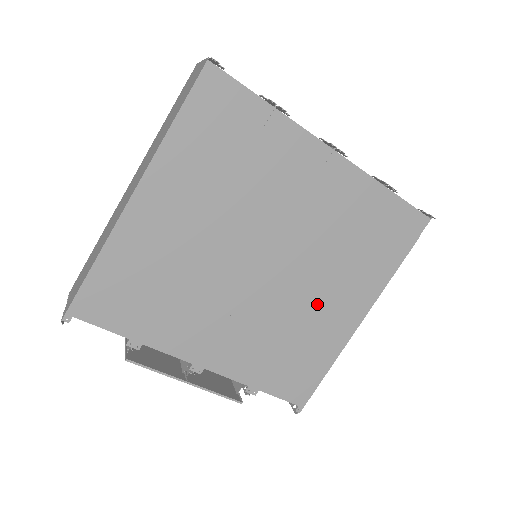
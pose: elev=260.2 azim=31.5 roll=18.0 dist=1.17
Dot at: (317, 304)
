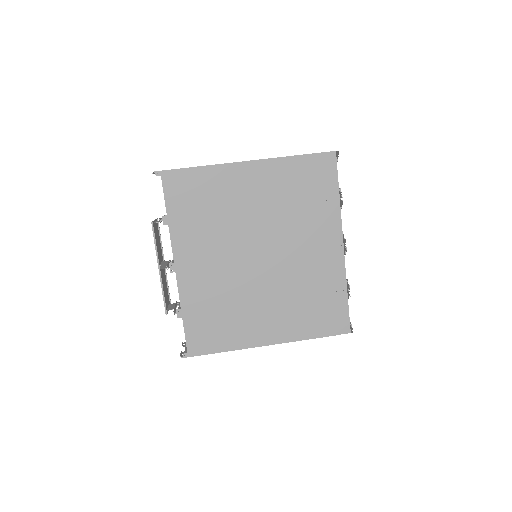
Dot at: (259, 308)
